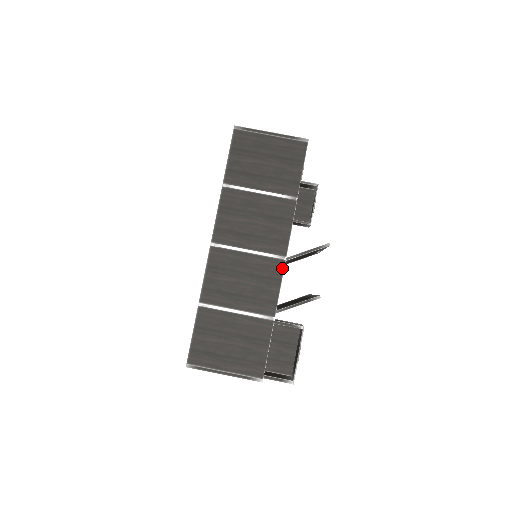
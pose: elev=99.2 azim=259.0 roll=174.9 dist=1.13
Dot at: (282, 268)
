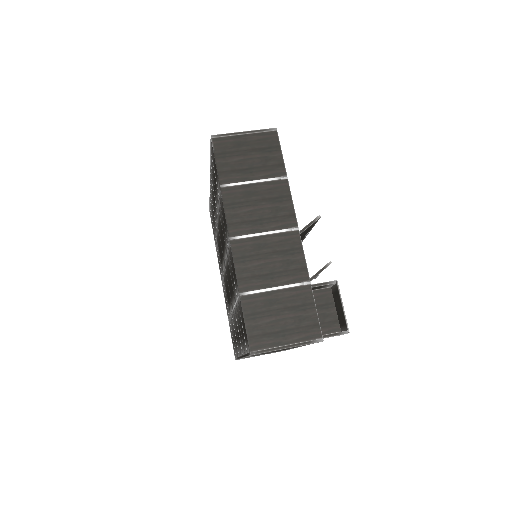
Dot at: (299, 237)
